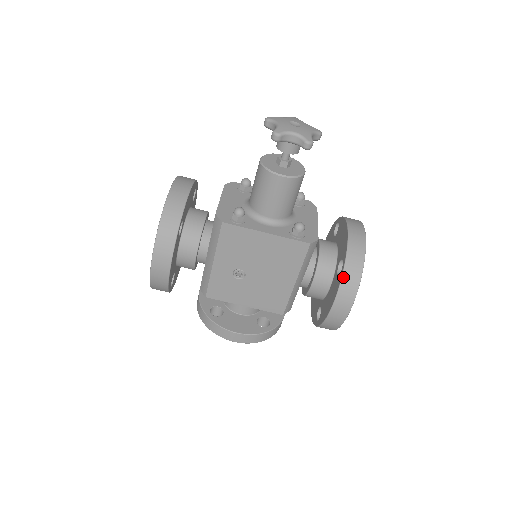
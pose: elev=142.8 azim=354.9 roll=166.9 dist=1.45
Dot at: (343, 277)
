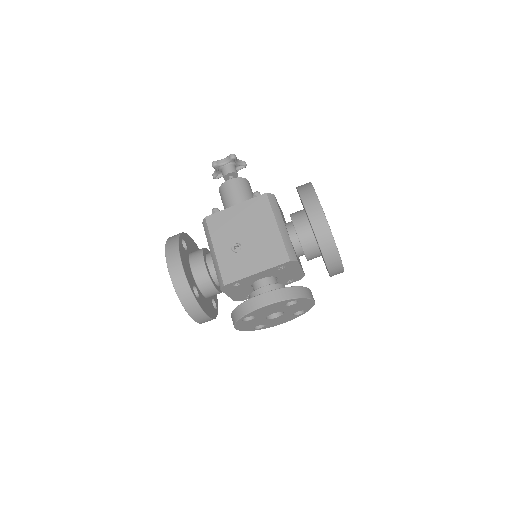
Dot at: (299, 192)
